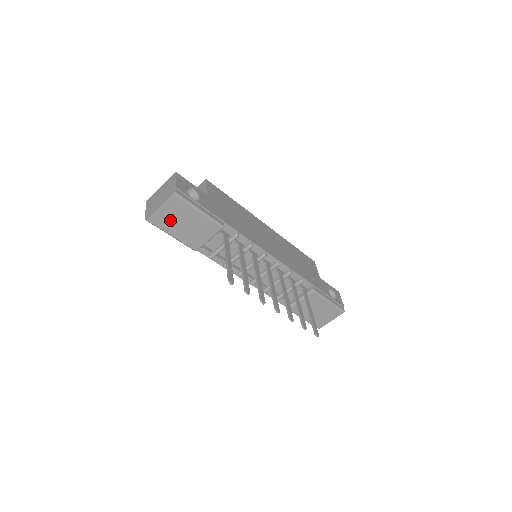
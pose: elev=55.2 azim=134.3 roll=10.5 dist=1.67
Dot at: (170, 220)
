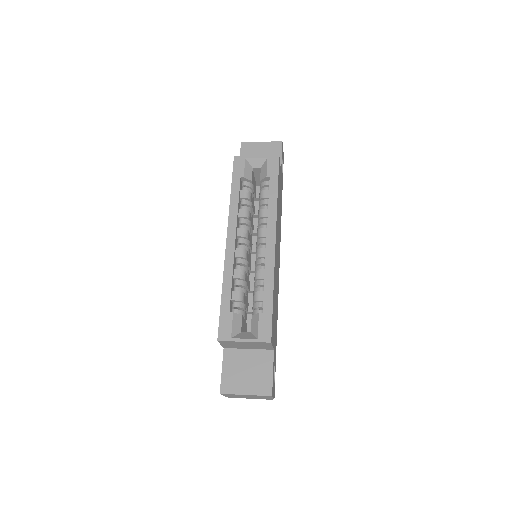
Dot at: occluded
